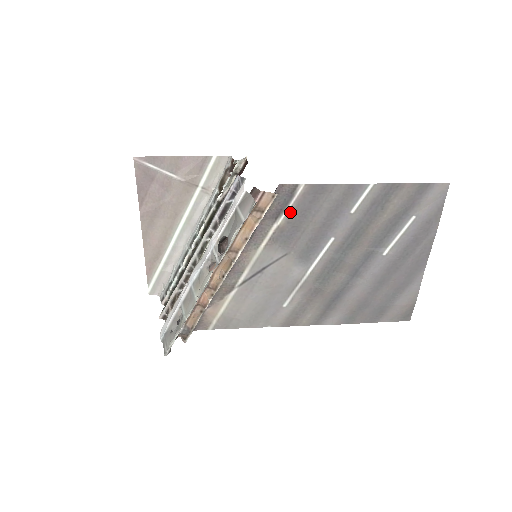
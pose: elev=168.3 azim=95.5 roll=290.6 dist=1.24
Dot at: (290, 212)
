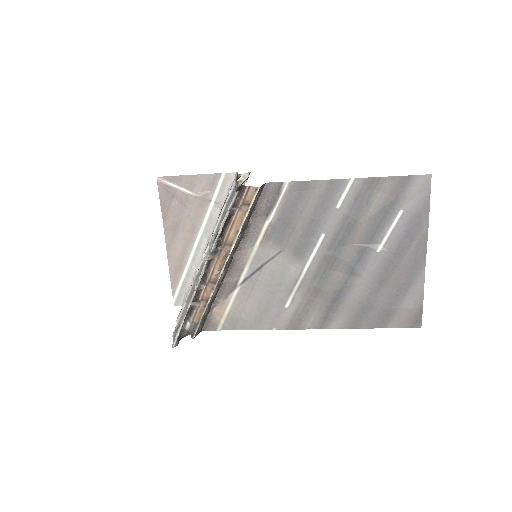
Dot at: (279, 209)
